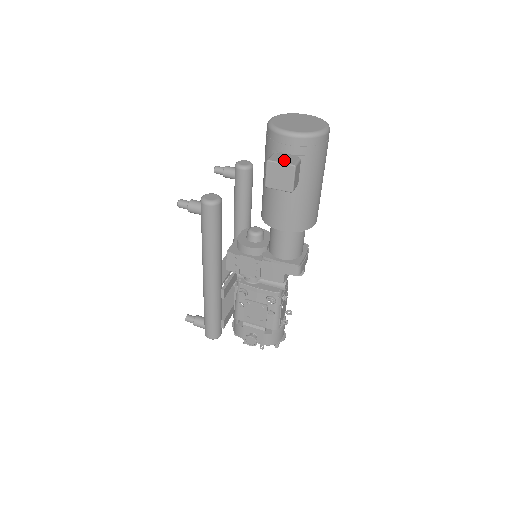
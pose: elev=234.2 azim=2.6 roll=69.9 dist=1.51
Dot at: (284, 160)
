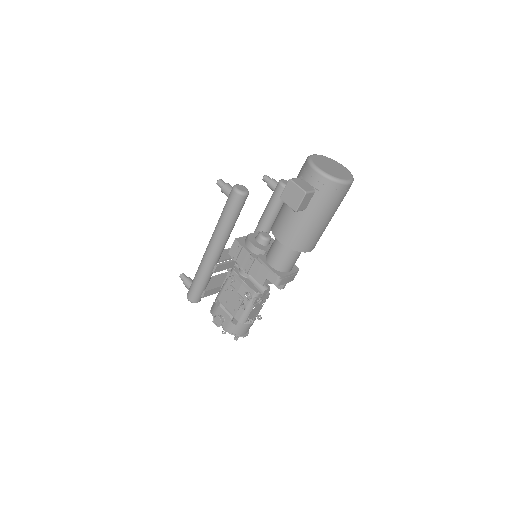
Dot at: (302, 185)
